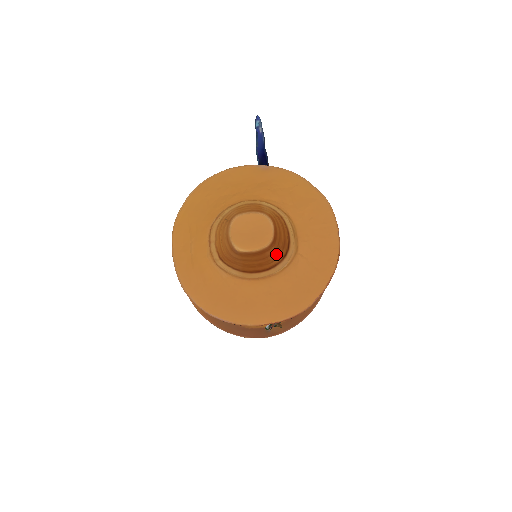
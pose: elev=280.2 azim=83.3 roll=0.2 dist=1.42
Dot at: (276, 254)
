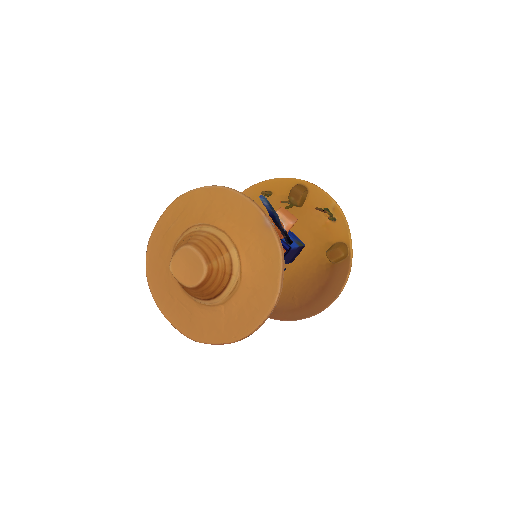
Dot at: (198, 294)
